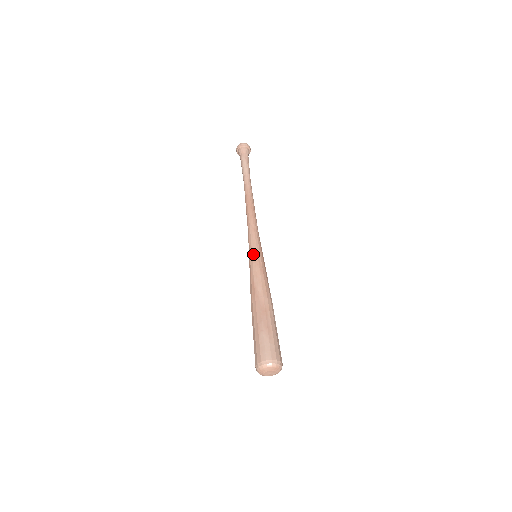
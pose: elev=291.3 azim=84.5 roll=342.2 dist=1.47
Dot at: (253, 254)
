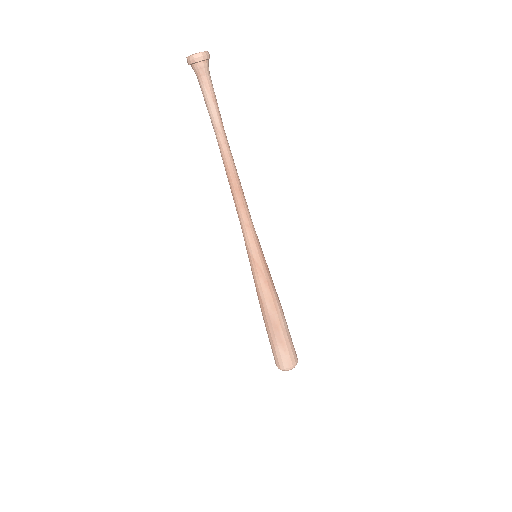
Dot at: (253, 263)
